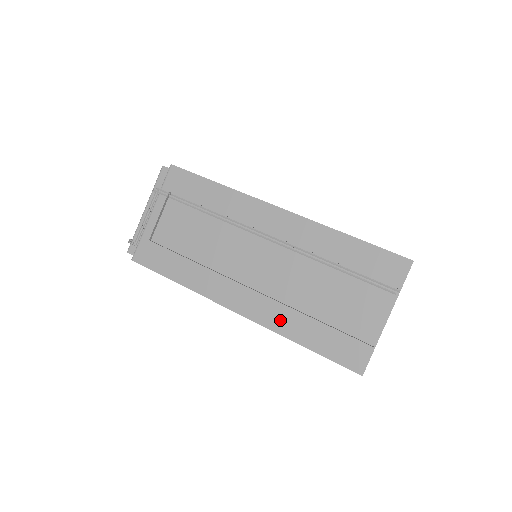
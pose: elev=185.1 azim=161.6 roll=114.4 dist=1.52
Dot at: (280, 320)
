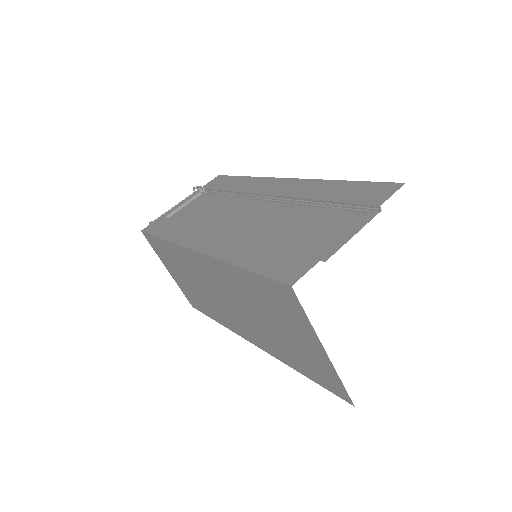
Dot at: (232, 249)
